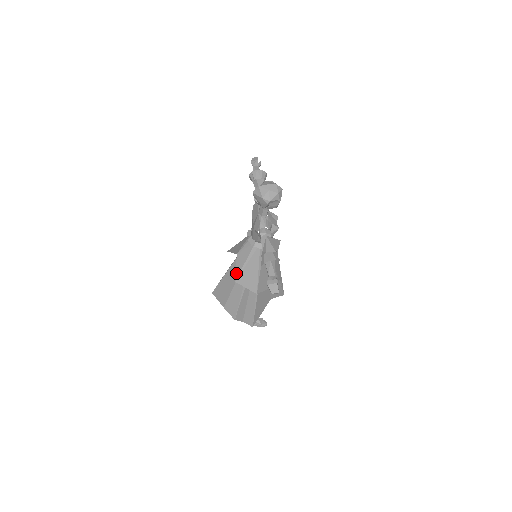
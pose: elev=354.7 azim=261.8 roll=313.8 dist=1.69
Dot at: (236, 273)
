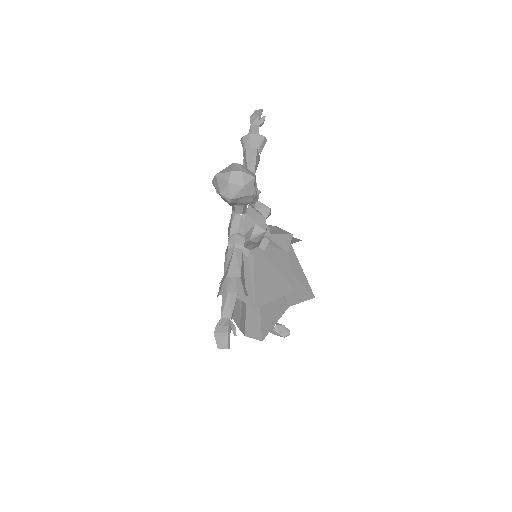
Dot at: occluded
